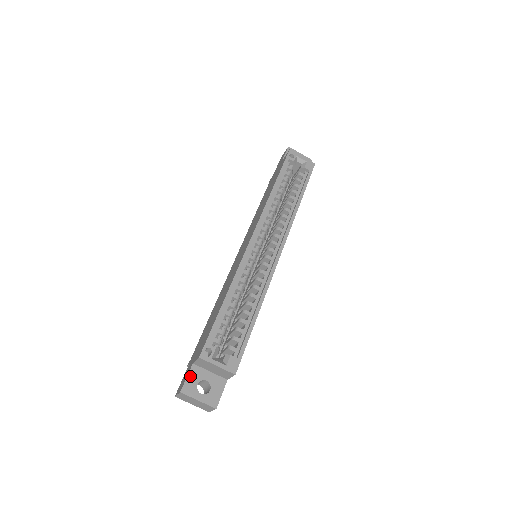
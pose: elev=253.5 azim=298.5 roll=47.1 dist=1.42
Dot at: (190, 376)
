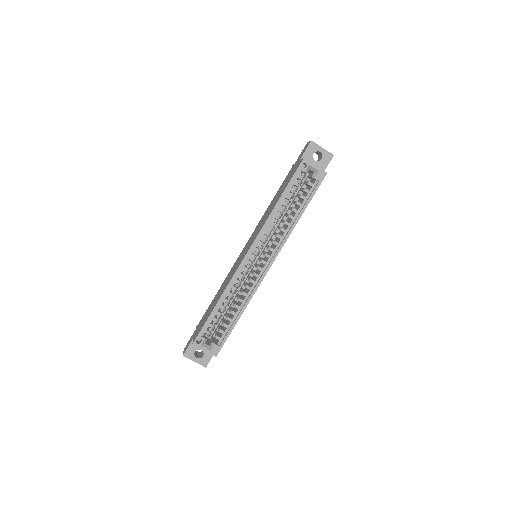
Dot at: (190, 346)
